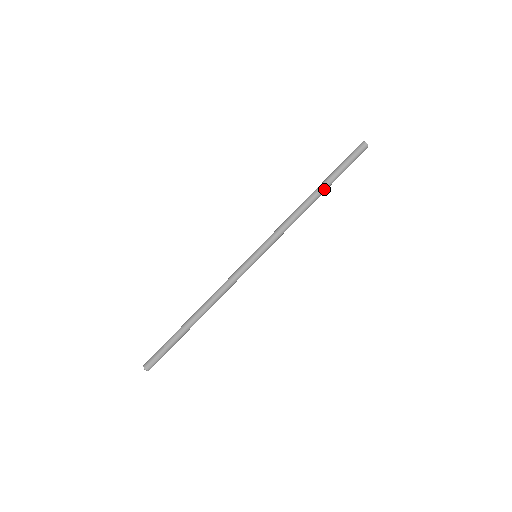
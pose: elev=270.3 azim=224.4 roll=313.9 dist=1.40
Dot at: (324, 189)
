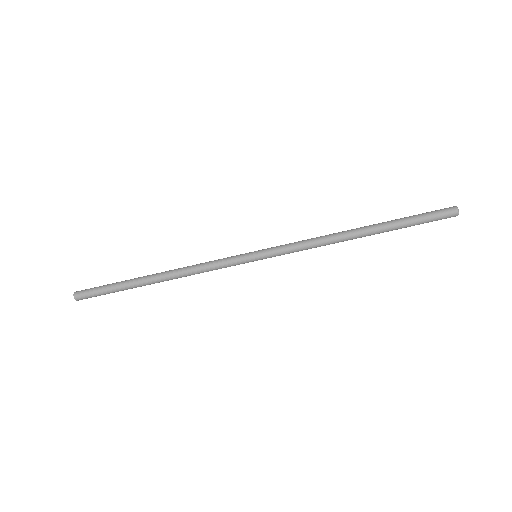
Dot at: occluded
